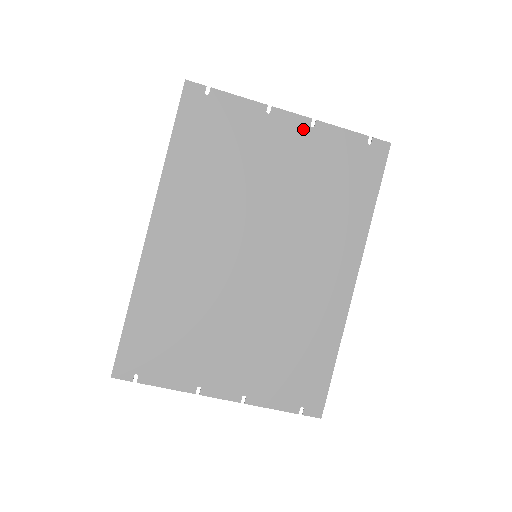
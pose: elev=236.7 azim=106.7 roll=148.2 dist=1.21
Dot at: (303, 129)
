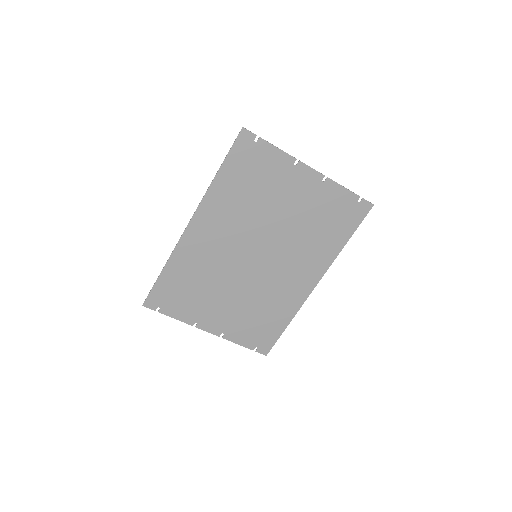
Dot at: (316, 181)
